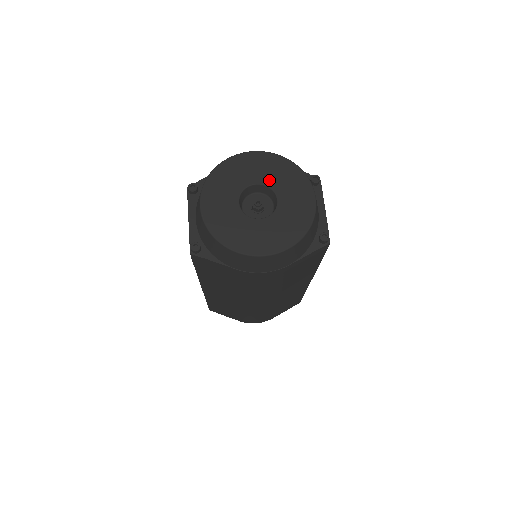
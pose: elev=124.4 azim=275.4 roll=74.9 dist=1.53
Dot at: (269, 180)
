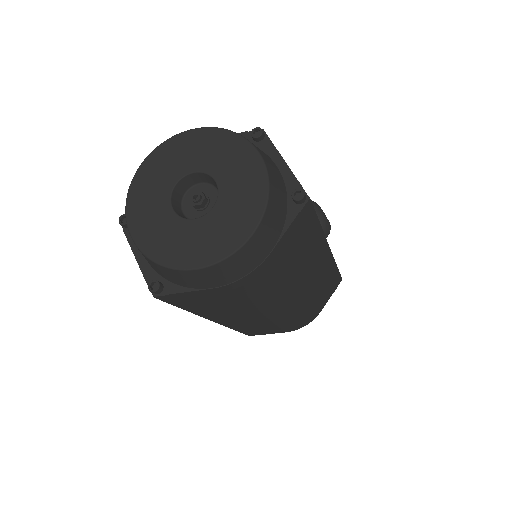
Dot at: (196, 164)
